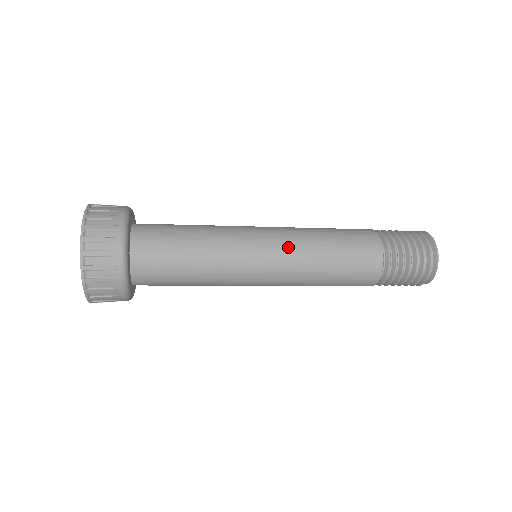
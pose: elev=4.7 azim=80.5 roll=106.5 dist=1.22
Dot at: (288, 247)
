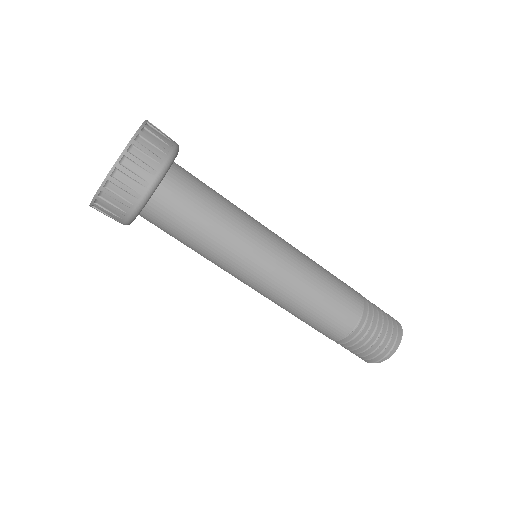
Dot at: (294, 248)
